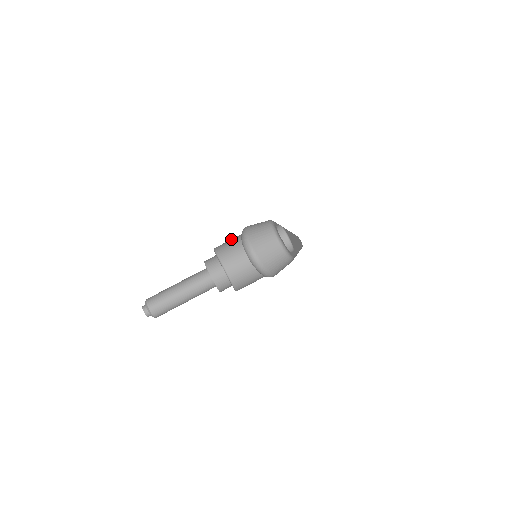
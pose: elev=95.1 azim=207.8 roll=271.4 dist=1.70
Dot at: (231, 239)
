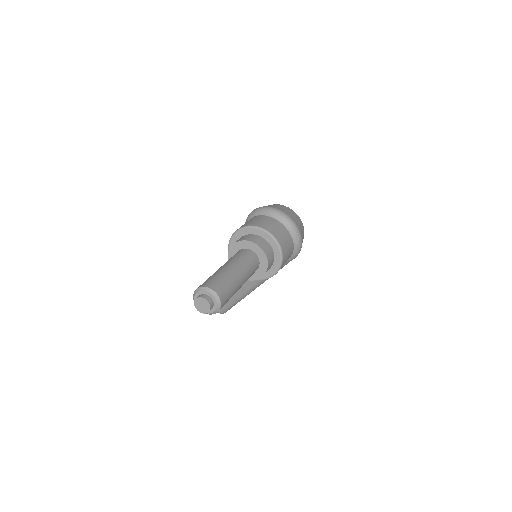
Dot at: occluded
